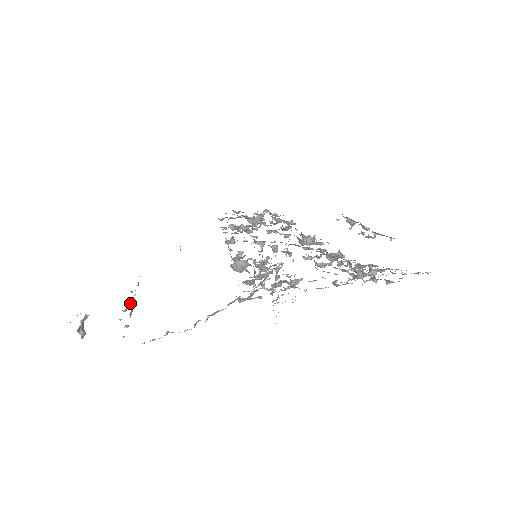
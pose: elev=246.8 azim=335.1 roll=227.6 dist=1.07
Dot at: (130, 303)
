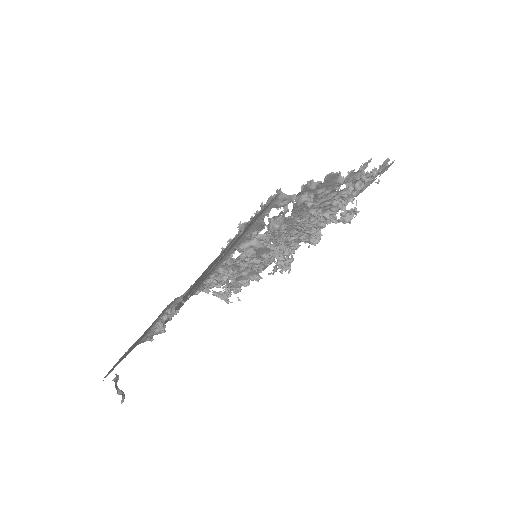
Dot at: (164, 327)
